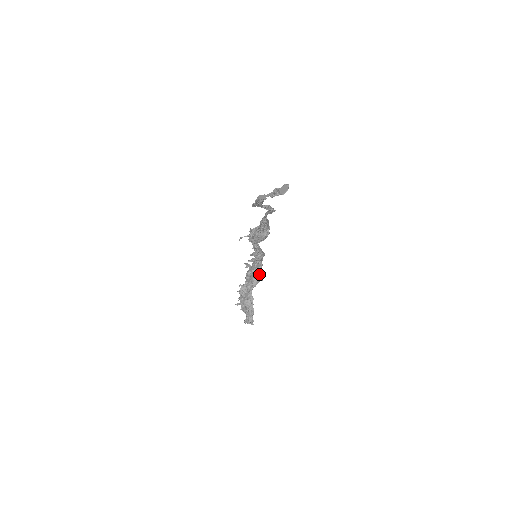
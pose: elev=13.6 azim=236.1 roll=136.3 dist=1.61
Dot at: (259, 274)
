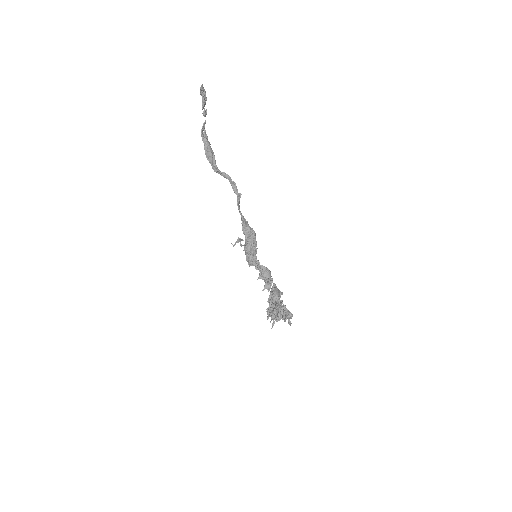
Dot at: (275, 288)
